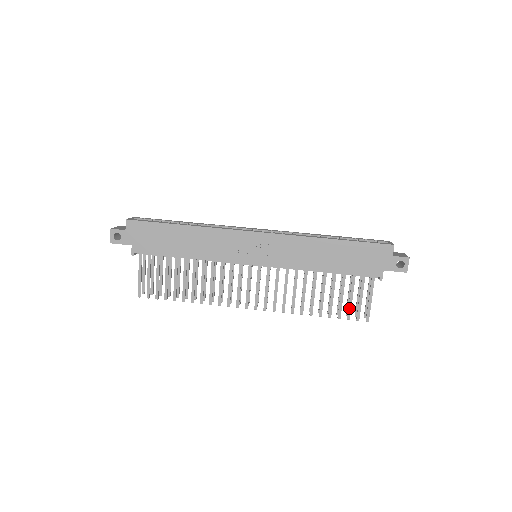
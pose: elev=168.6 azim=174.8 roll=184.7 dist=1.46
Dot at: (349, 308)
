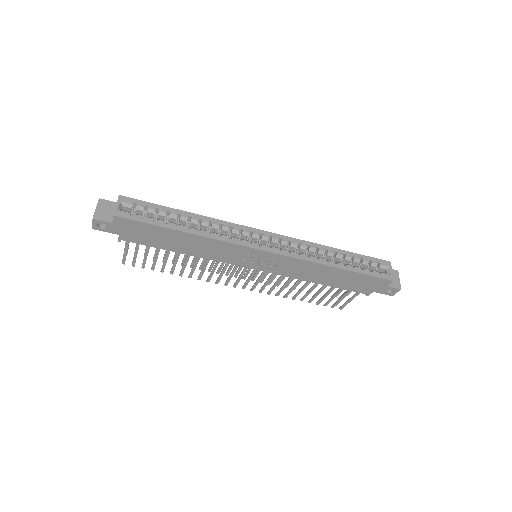
Dot at: (329, 301)
